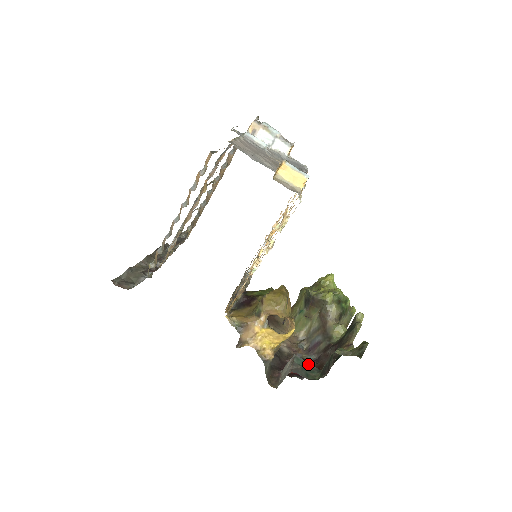
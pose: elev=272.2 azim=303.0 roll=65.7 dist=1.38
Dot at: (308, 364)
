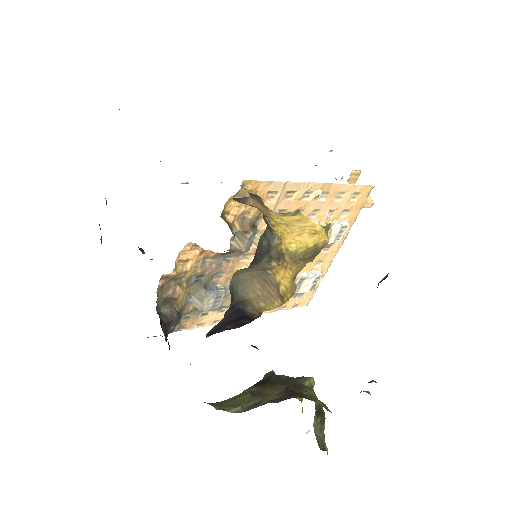
Dot at: occluded
